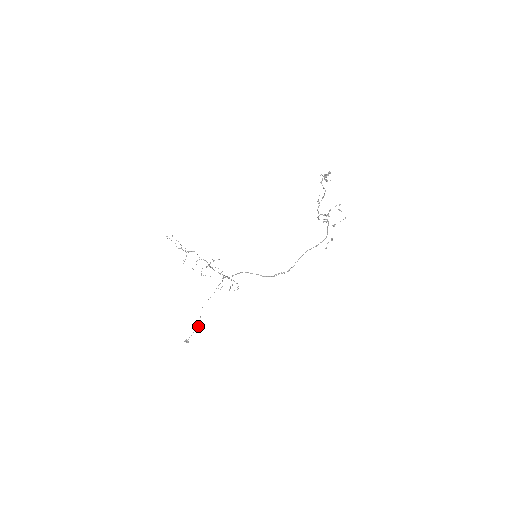
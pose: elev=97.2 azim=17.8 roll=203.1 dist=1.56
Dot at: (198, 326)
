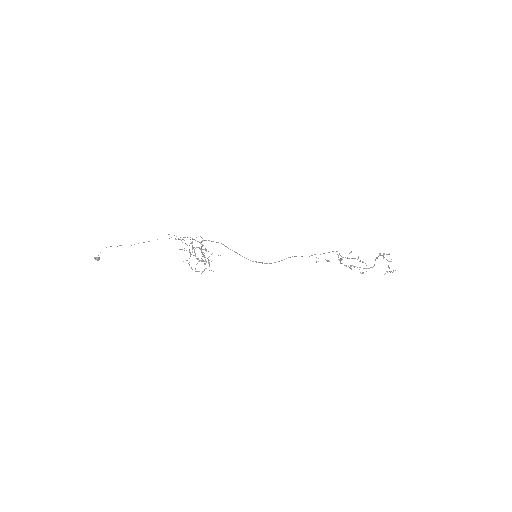
Dot at: occluded
